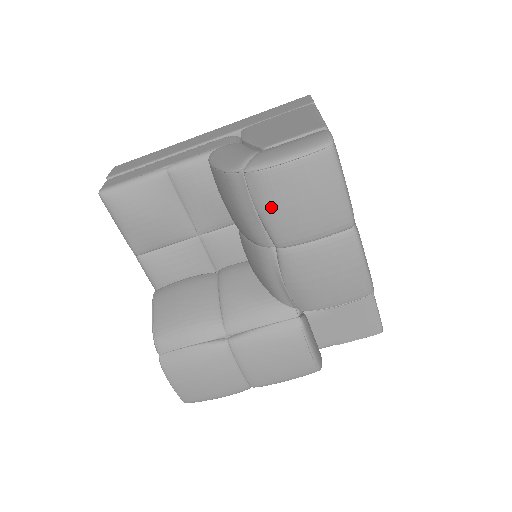
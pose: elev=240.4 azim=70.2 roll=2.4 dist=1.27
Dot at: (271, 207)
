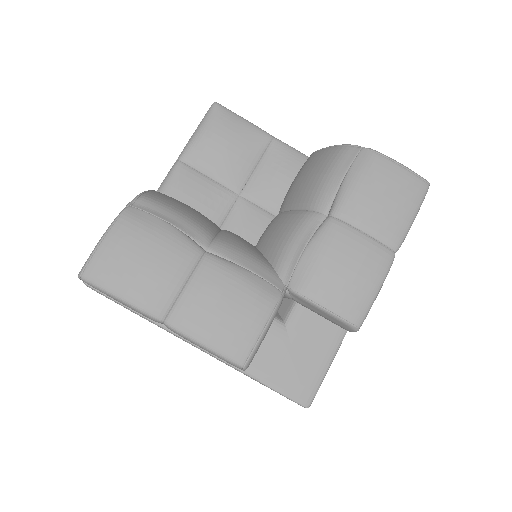
Dot at: (361, 180)
